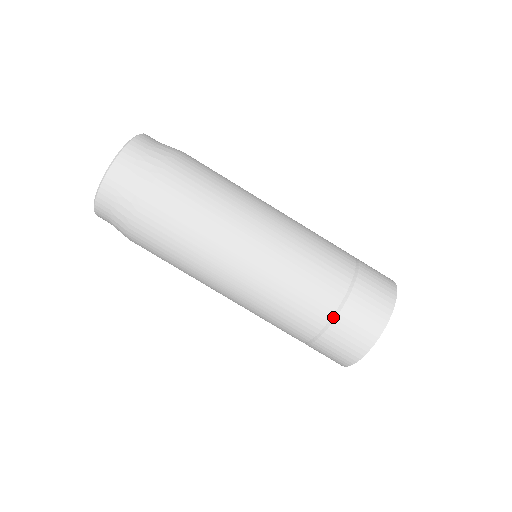
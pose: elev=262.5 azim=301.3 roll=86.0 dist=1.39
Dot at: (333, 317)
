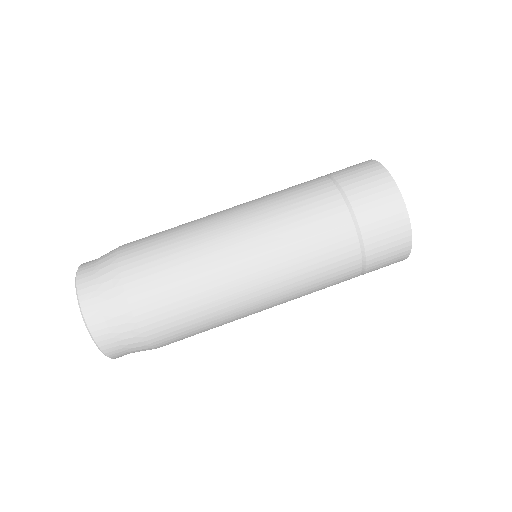
Dot at: (341, 193)
